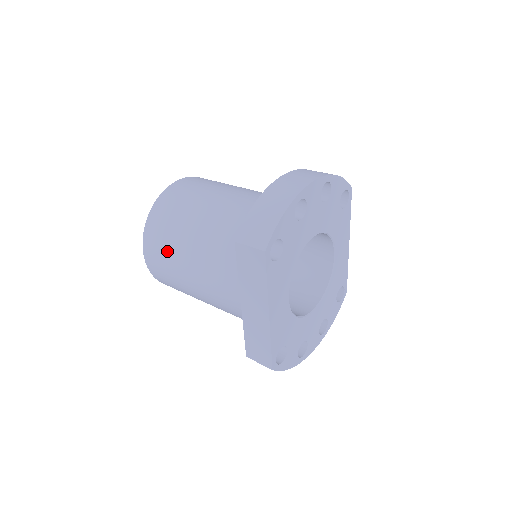
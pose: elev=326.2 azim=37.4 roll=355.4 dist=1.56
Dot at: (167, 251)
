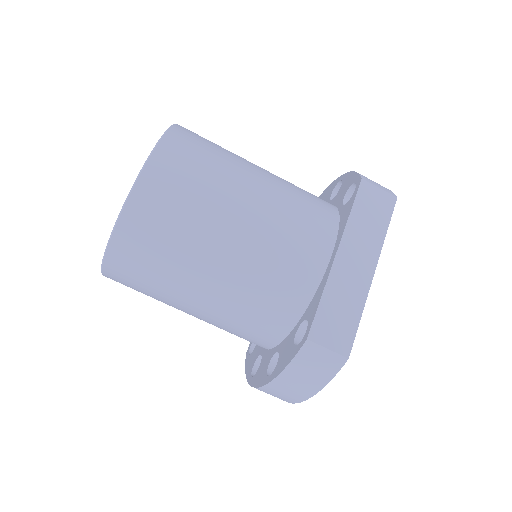
Dot at: (209, 169)
